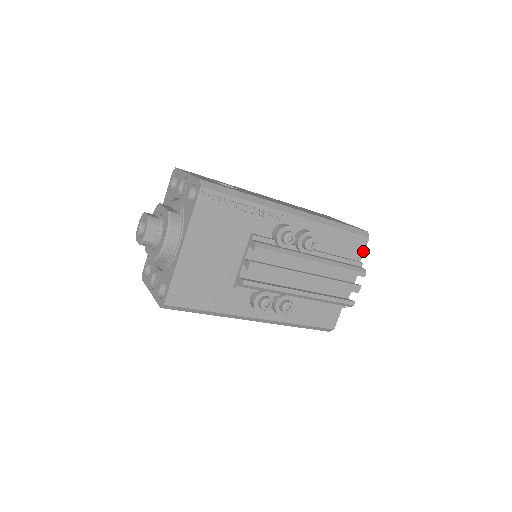
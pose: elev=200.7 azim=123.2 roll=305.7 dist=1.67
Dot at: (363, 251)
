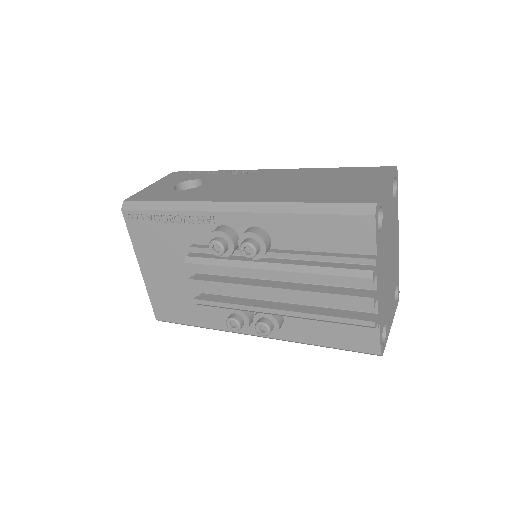
Dot at: (374, 238)
